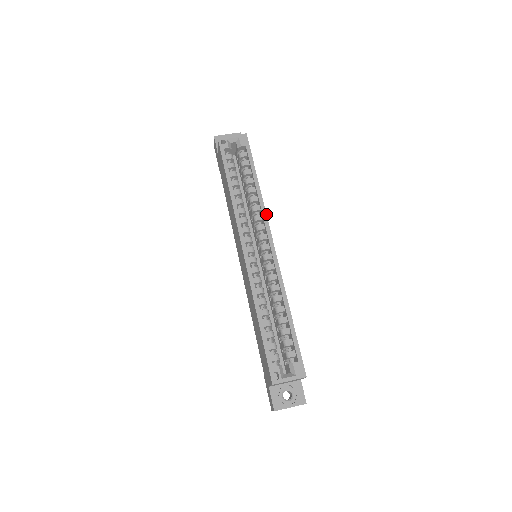
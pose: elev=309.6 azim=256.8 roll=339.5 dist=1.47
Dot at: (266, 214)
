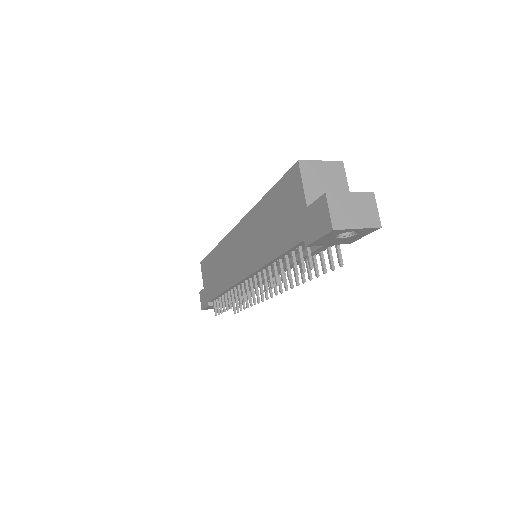
Dot at: occluded
